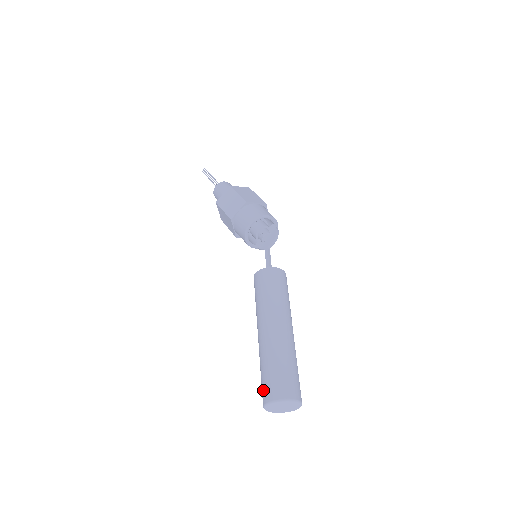
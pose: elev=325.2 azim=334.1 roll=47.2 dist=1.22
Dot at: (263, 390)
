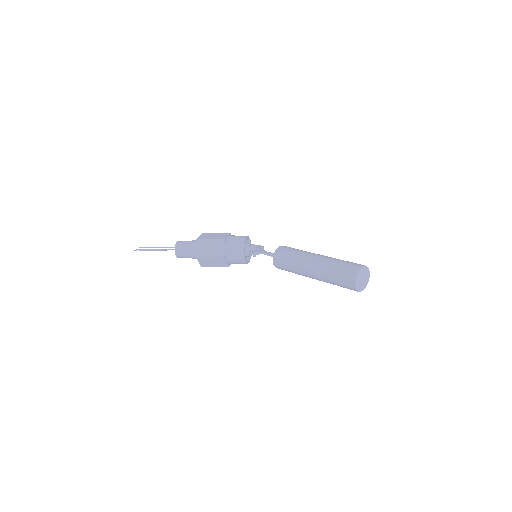
Dot at: (349, 268)
